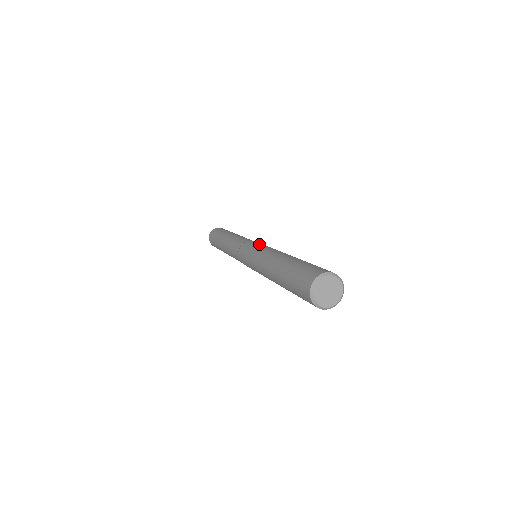
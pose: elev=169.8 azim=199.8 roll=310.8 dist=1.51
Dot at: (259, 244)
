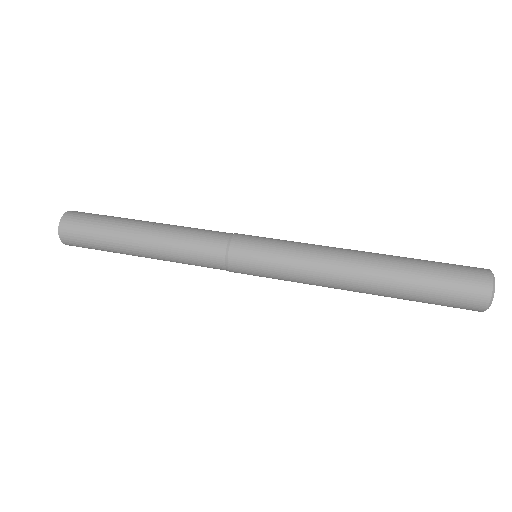
Dot at: (273, 242)
